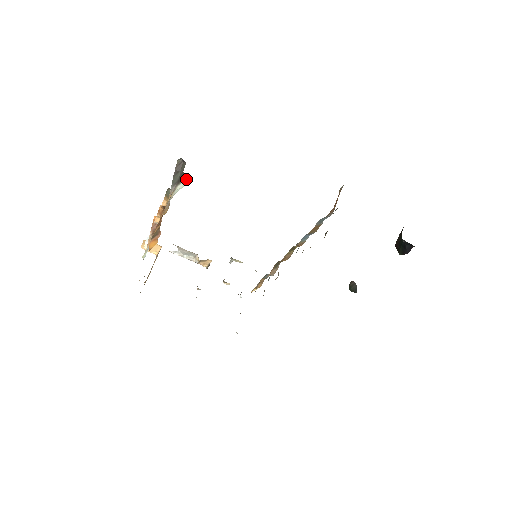
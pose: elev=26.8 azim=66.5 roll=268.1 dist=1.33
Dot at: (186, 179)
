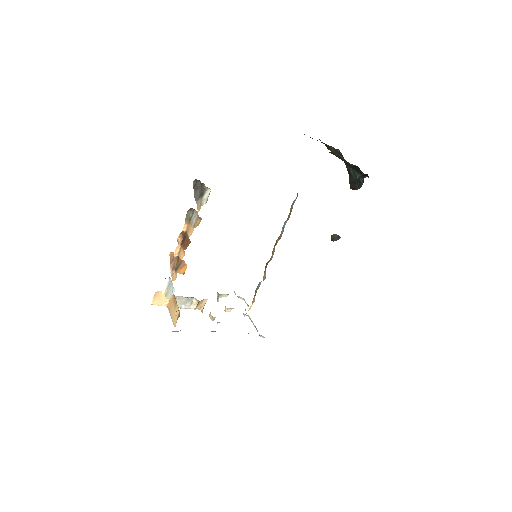
Dot at: (208, 189)
